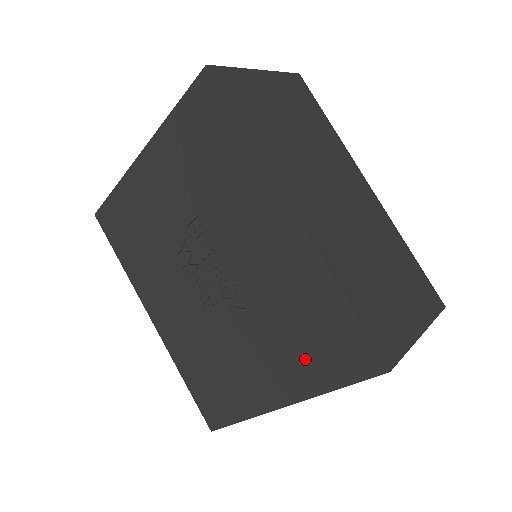
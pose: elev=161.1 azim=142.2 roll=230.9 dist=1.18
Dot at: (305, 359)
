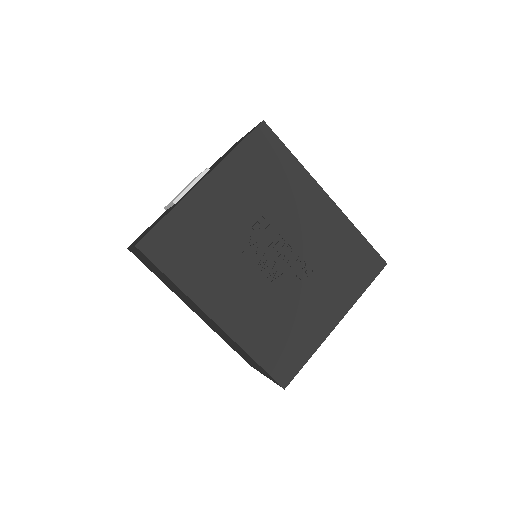
Dot at: (347, 281)
